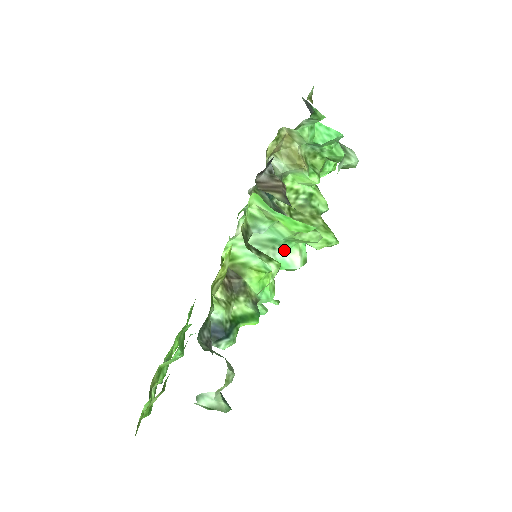
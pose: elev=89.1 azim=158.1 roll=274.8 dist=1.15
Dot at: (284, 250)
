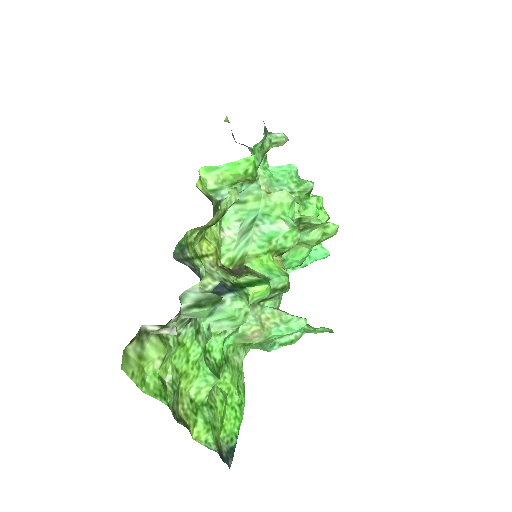
Dot at: (267, 223)
